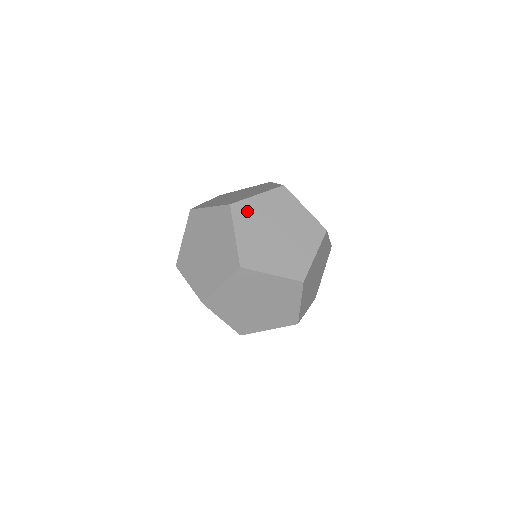
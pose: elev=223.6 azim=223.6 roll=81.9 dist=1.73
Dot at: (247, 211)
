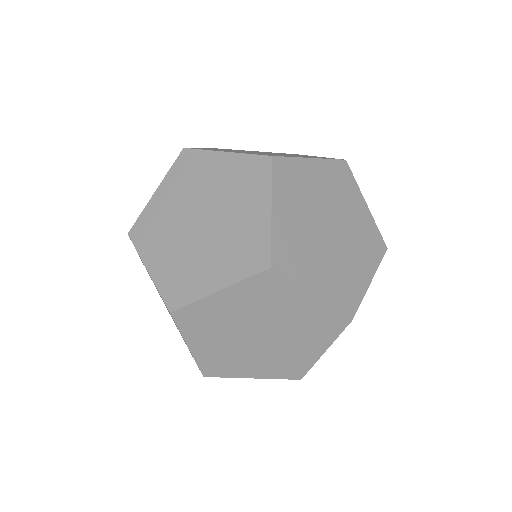
Dot at: (294, 177)
